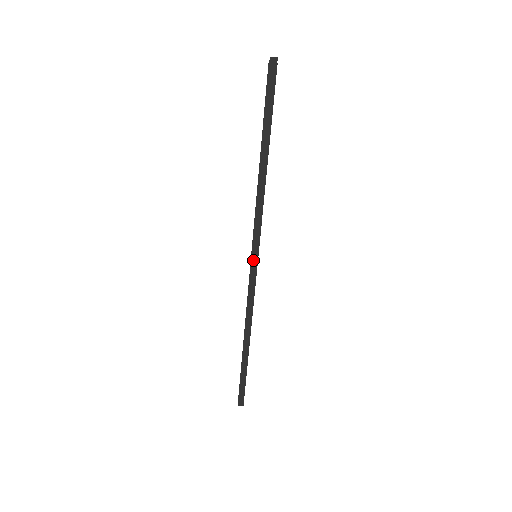
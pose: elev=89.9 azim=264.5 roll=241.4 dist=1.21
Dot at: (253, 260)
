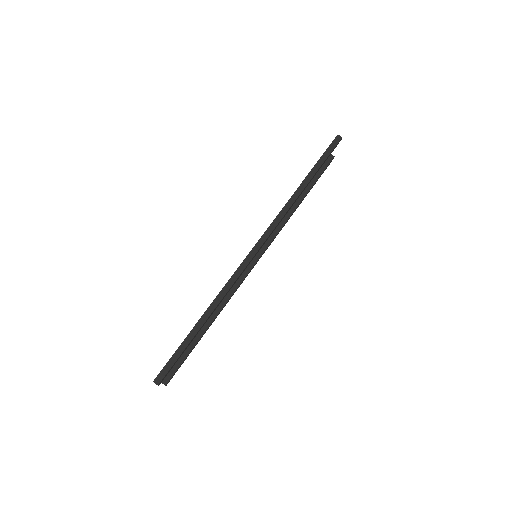
Dot at: (260, 241)
